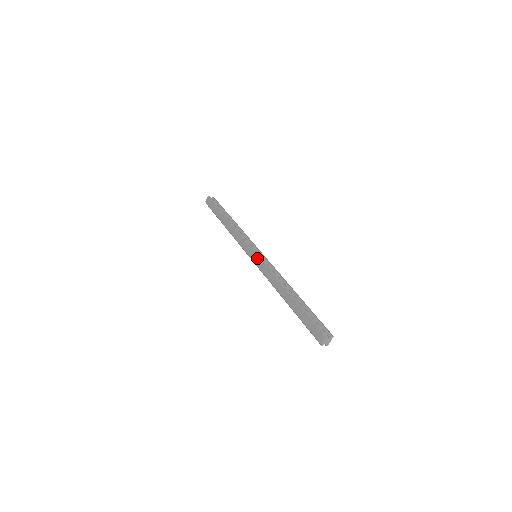
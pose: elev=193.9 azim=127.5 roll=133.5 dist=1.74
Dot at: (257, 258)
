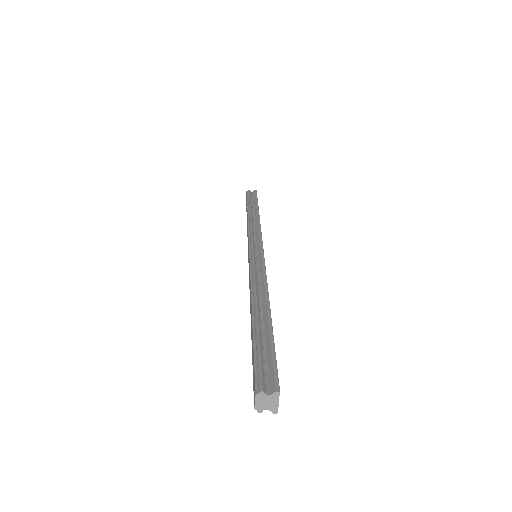
Dot at: (249, 258)
